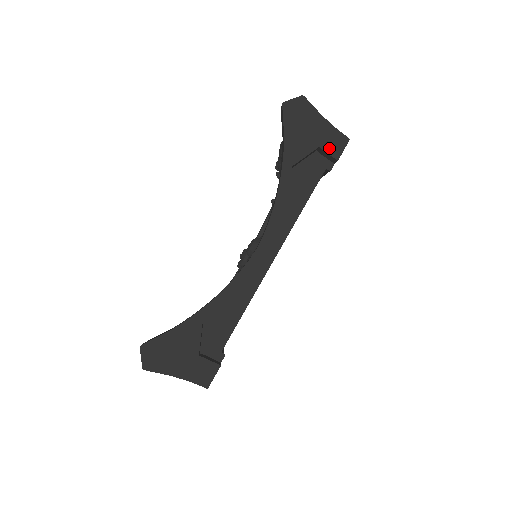
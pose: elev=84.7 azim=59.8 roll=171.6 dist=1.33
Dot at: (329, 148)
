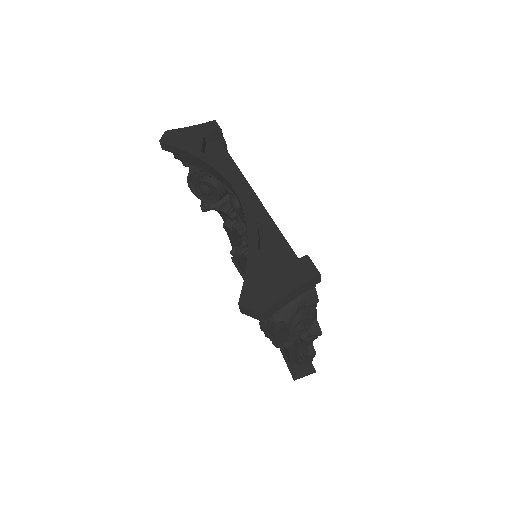
Dot at: (210, 131)
